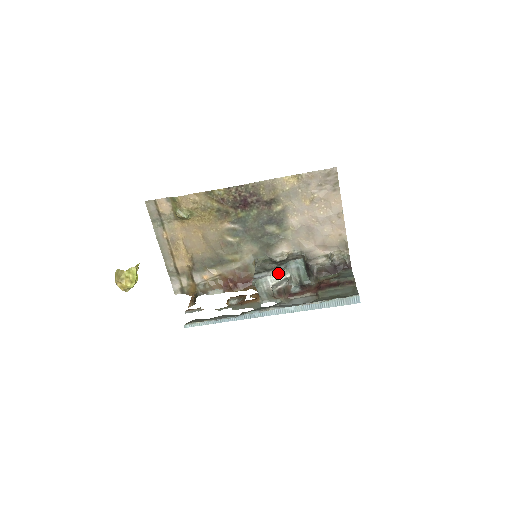
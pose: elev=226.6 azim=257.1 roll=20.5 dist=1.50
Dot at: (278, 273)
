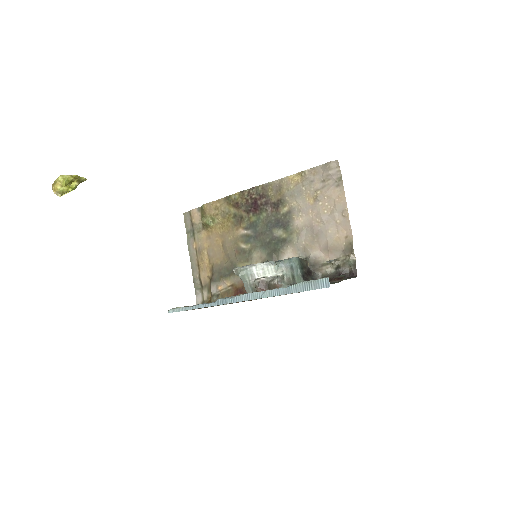
Dot at: (267, 268)
